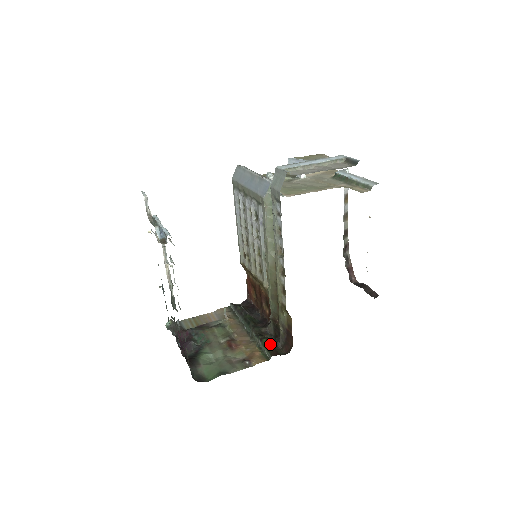
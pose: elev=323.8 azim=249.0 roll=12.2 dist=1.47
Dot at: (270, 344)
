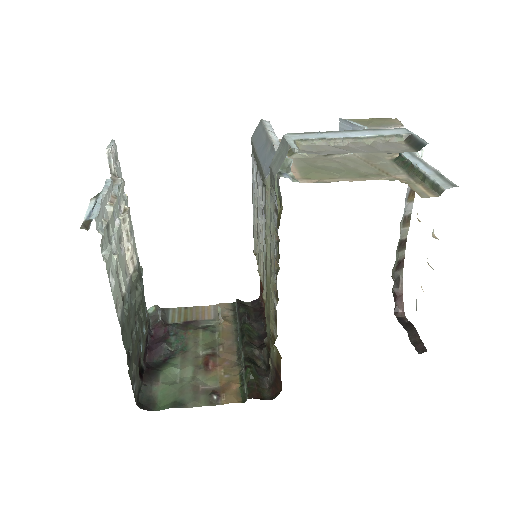
Dot at: (254, 378)
